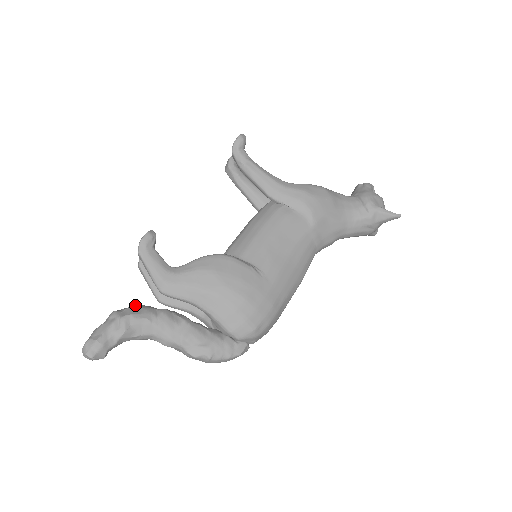
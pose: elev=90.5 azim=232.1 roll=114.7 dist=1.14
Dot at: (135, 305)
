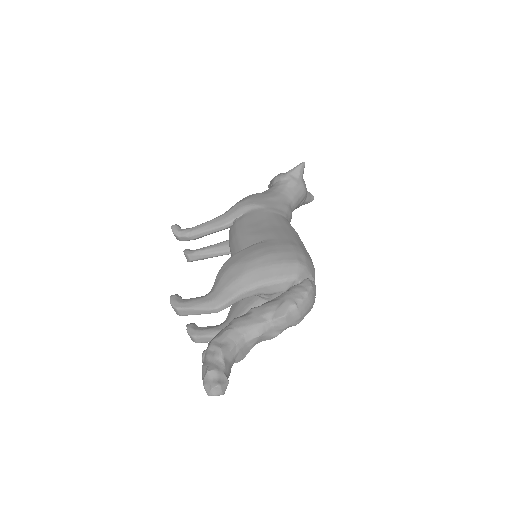
Dot at: occluded
